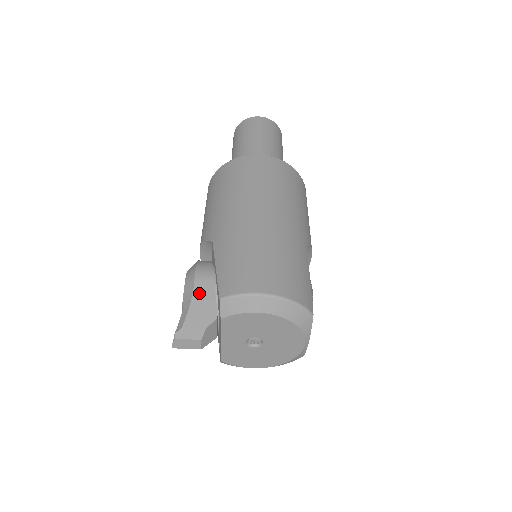
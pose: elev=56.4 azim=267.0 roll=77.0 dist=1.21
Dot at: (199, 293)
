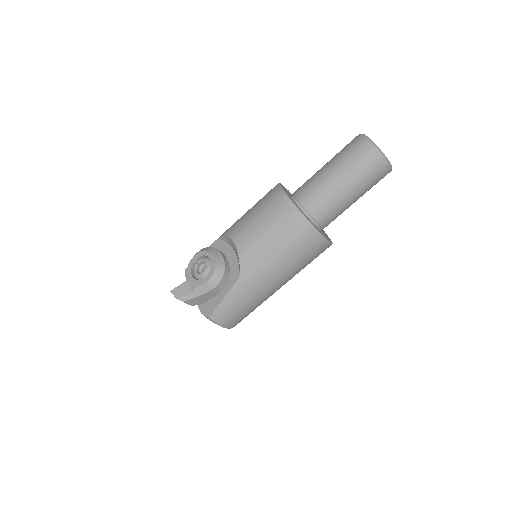
Dot at: (206, 295)
